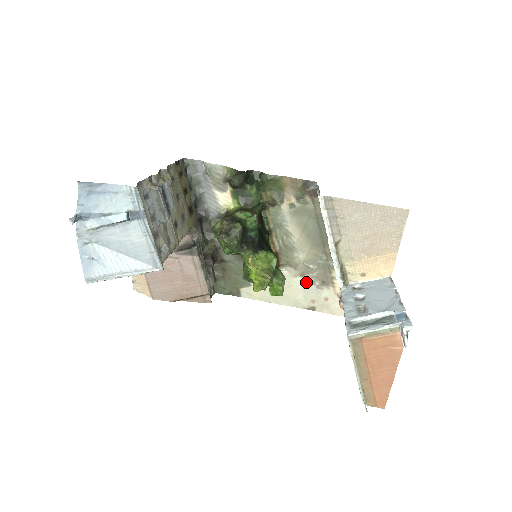
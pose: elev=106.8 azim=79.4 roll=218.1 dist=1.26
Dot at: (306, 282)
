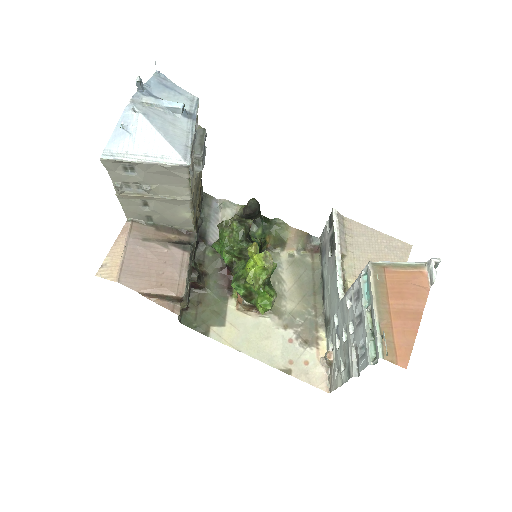
Dot at: (288, 336)
